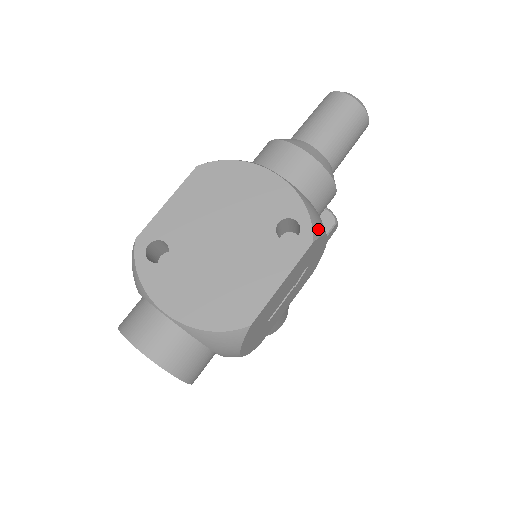
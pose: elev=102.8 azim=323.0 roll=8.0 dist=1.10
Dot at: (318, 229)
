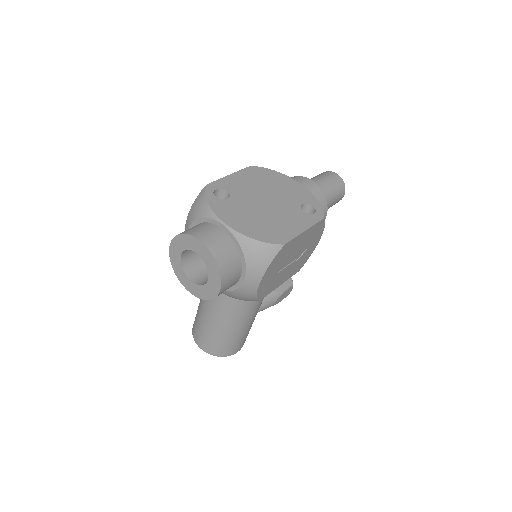
Dot at: occluded
